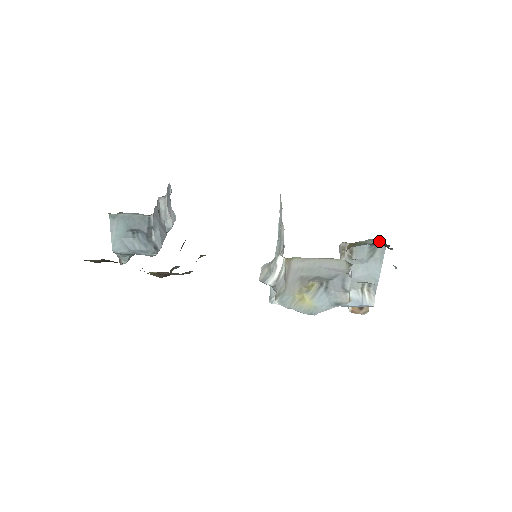
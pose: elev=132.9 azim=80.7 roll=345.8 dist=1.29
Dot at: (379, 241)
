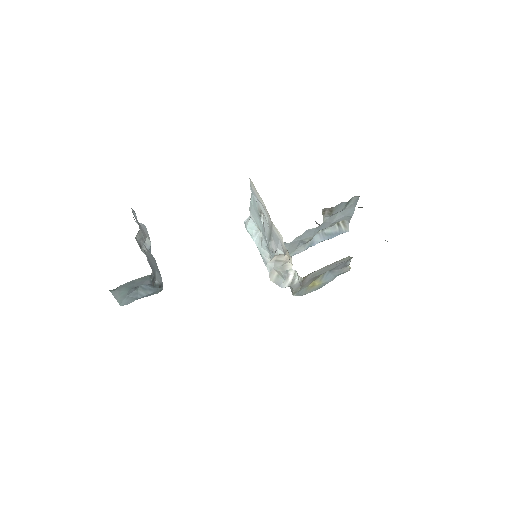
Dot at: (360, 207)
